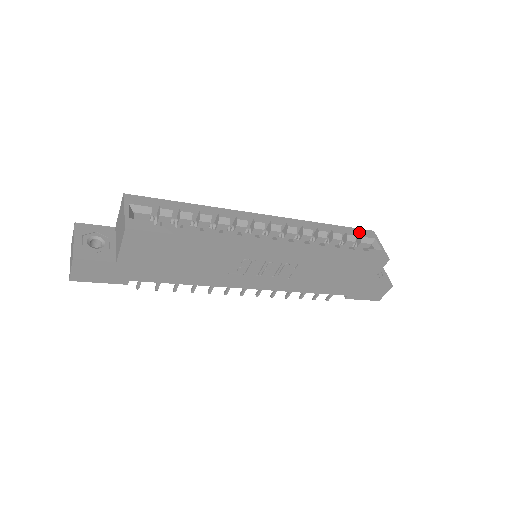
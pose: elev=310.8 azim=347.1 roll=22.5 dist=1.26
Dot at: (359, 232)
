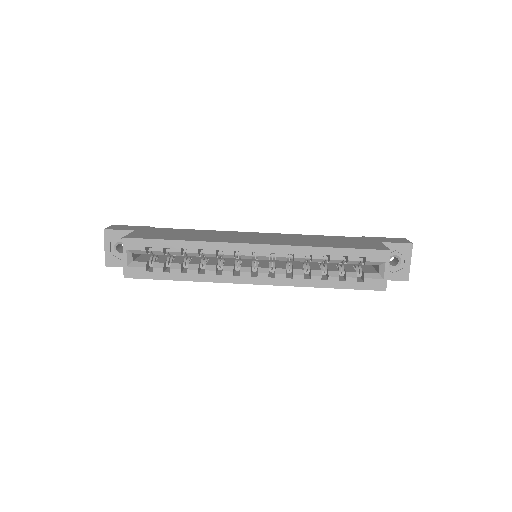
Dot at: (367, 255)
